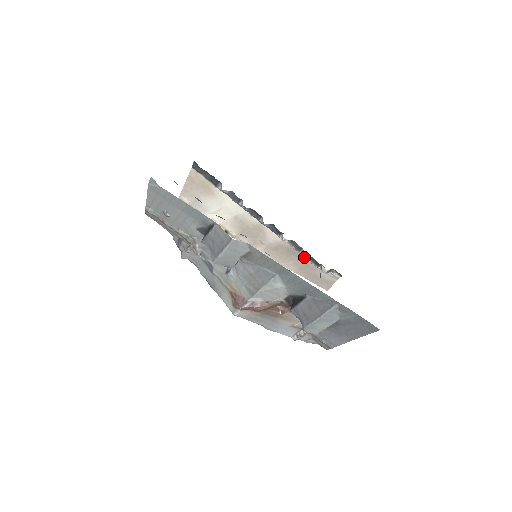
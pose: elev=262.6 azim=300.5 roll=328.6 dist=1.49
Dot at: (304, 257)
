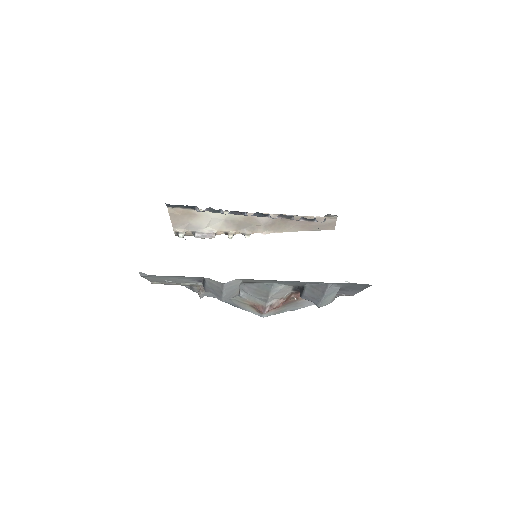
Dot at: (298, 220)
